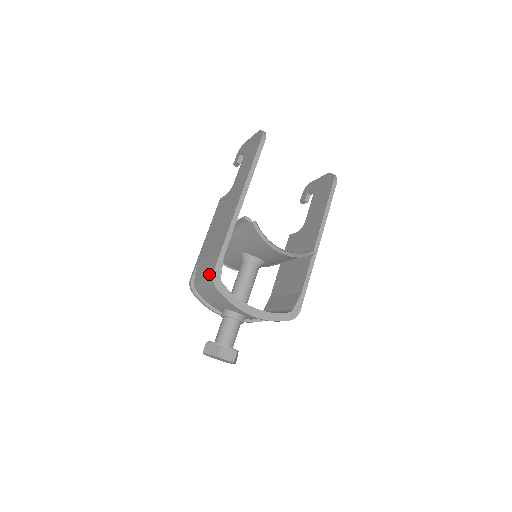
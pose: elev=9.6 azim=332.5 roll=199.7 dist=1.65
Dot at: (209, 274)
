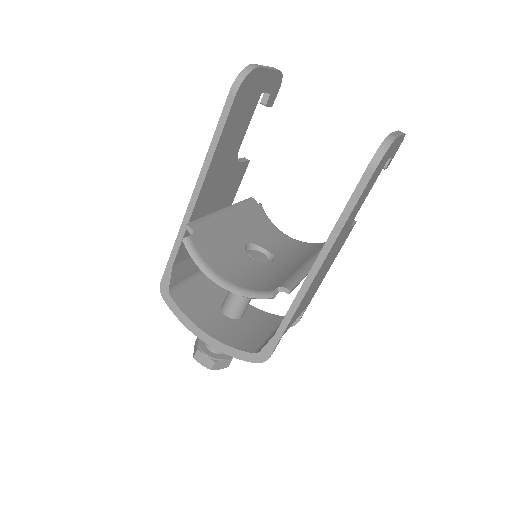
Dot at: occluded
